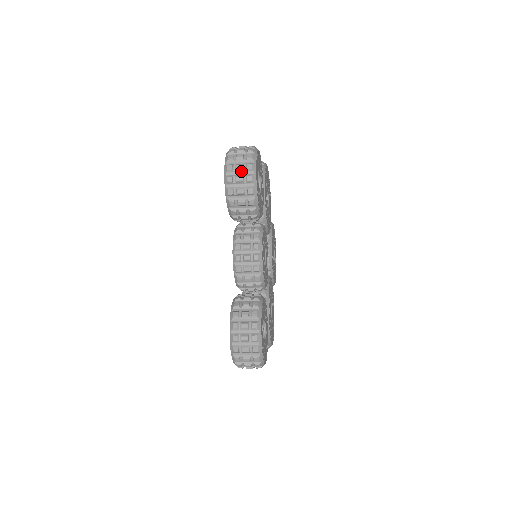
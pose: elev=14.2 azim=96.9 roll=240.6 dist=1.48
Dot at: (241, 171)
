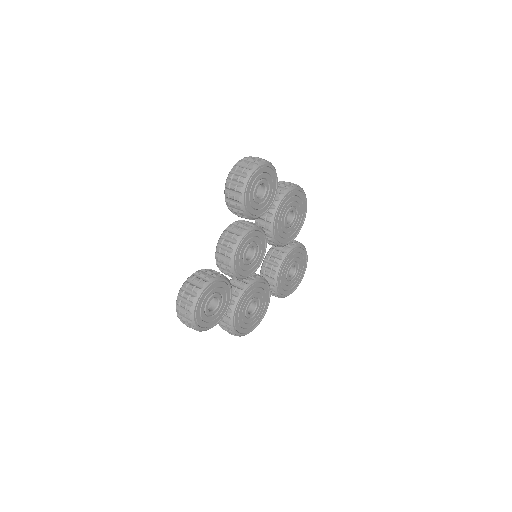
Dot at: (240, 172)
